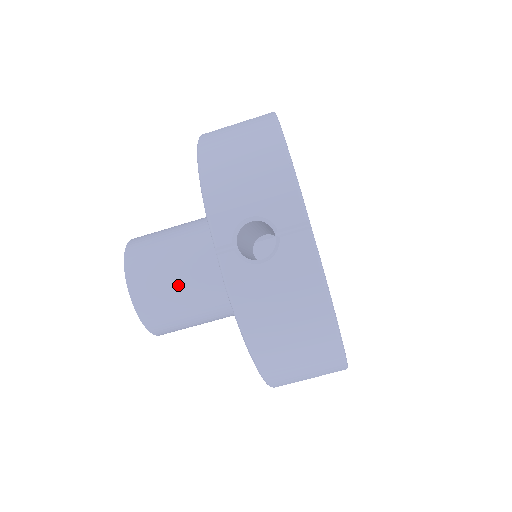
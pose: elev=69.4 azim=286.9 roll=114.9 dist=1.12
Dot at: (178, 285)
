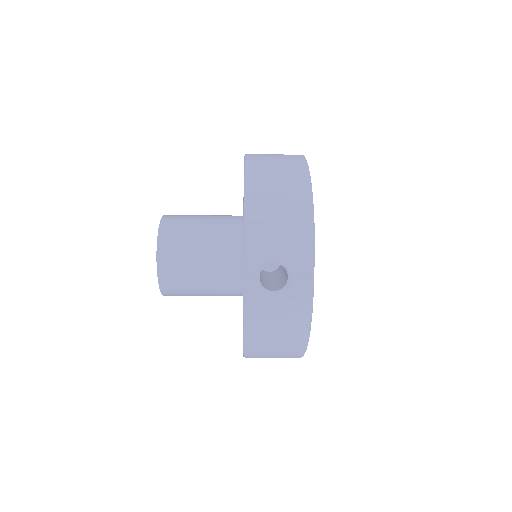
Dot at: (197, 272)
